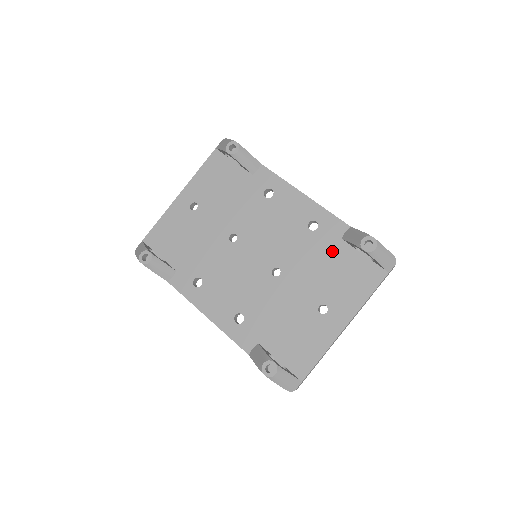
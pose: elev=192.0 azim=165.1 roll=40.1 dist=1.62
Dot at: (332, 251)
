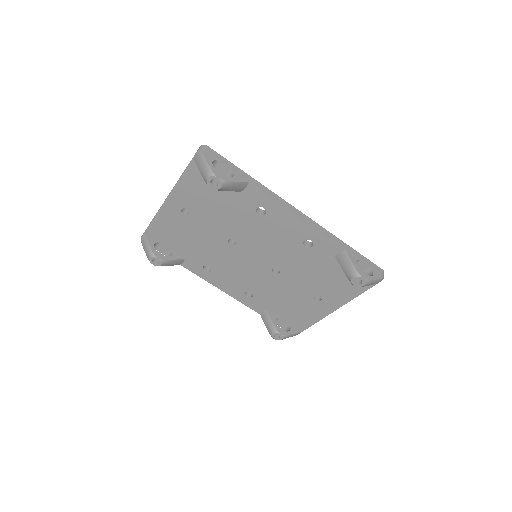
Dot at: (326, 264)
